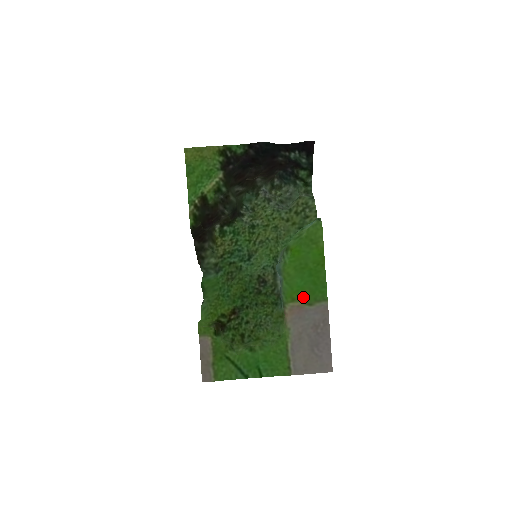
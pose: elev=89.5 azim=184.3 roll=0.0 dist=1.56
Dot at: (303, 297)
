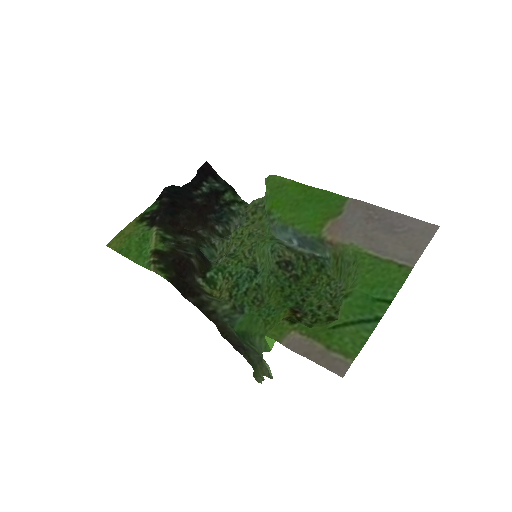
Dot at: (326, 216)
